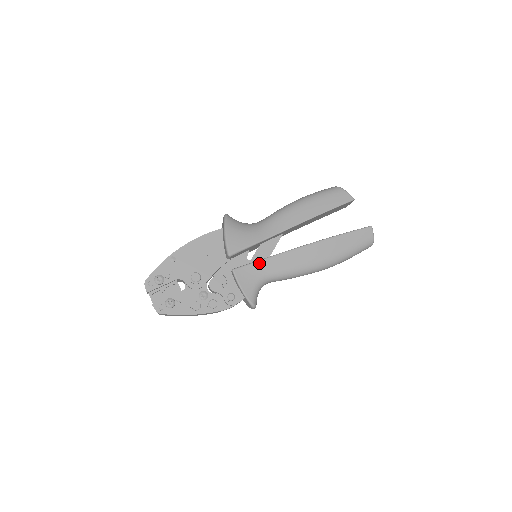
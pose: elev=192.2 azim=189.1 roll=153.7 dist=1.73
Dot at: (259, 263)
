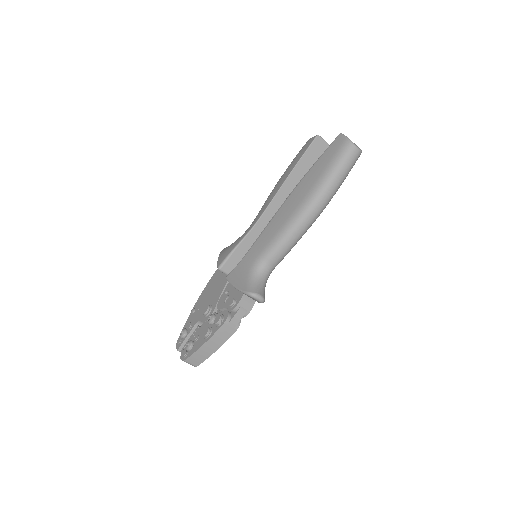
Dot at: (246, 255)
